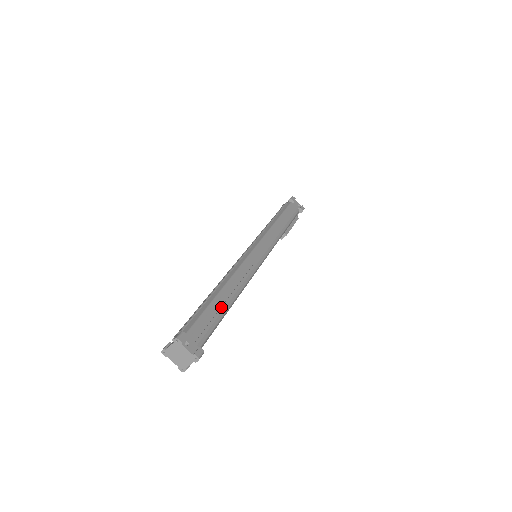
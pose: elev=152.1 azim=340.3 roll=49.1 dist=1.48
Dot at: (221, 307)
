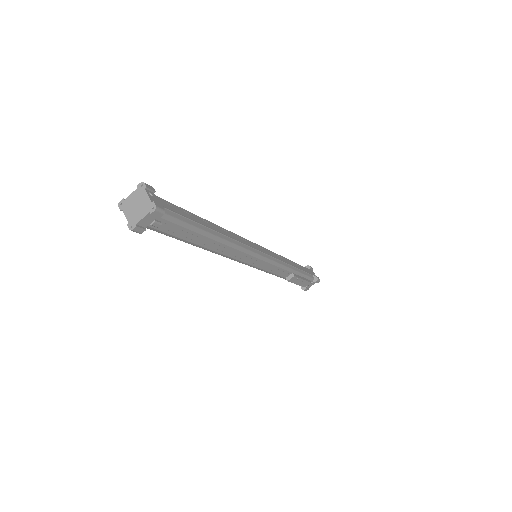
Dot at: (202, 222)
